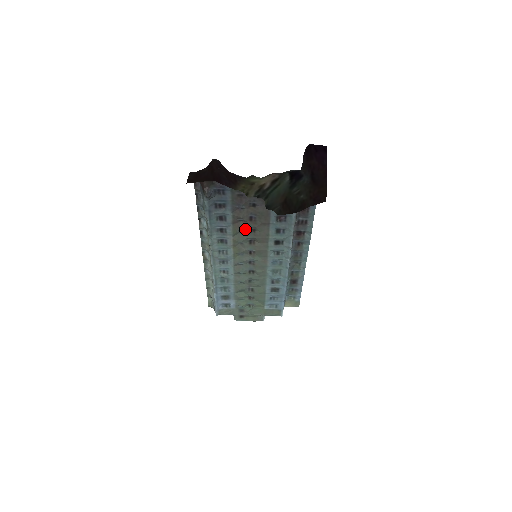
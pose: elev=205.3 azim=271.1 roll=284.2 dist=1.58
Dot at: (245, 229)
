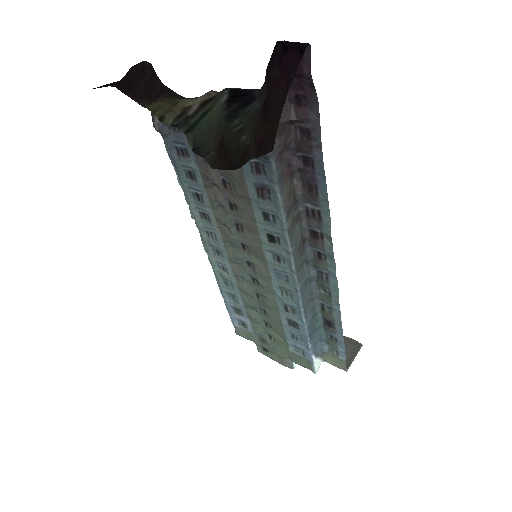
Dot at: (223, 201)
